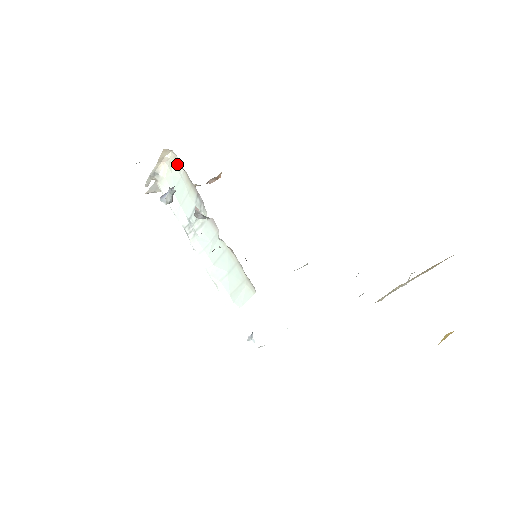
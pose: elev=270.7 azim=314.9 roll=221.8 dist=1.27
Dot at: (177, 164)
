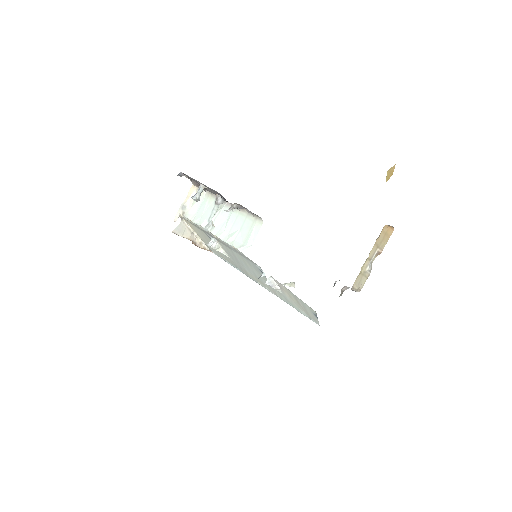
Dot at: occluded
